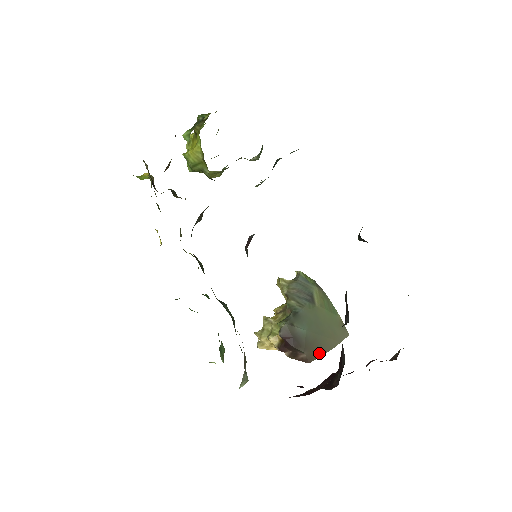
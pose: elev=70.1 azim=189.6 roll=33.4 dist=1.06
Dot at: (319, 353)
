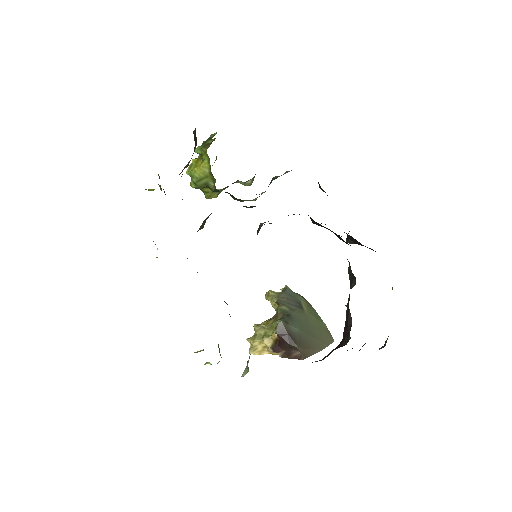
Dot at: (311, 352)
